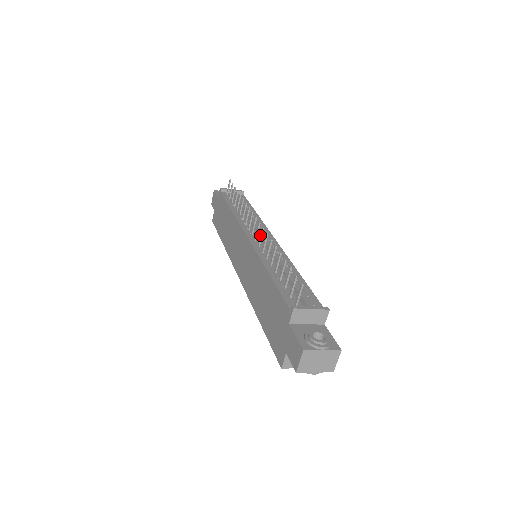
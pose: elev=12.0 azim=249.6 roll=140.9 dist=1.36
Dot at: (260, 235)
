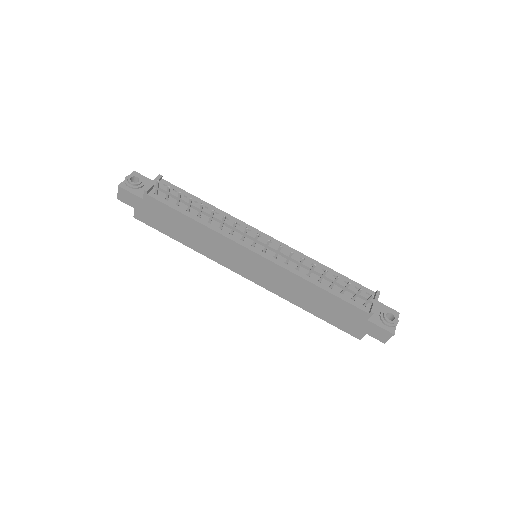
Dot at: (277, 252)
